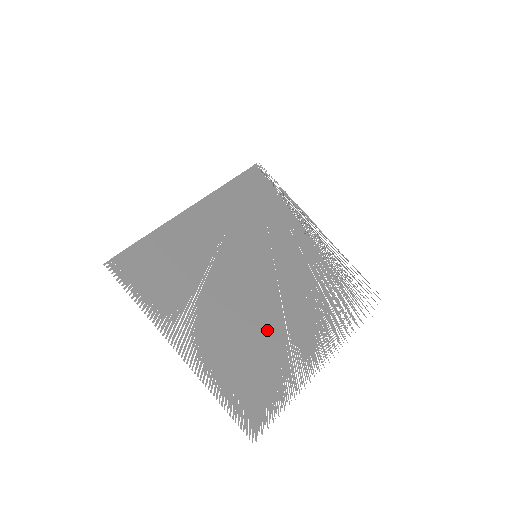
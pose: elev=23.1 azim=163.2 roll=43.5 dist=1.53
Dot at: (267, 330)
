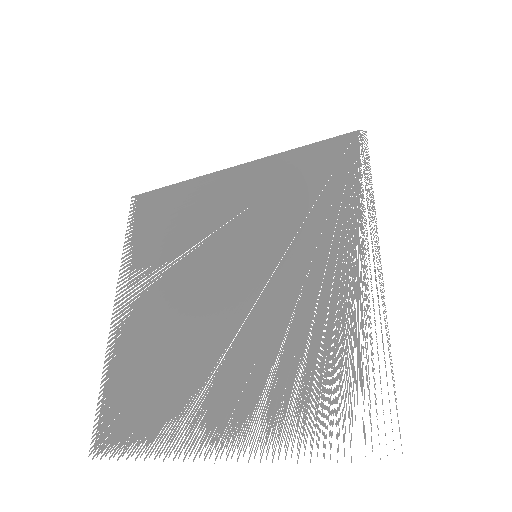
Dot at: occluded
